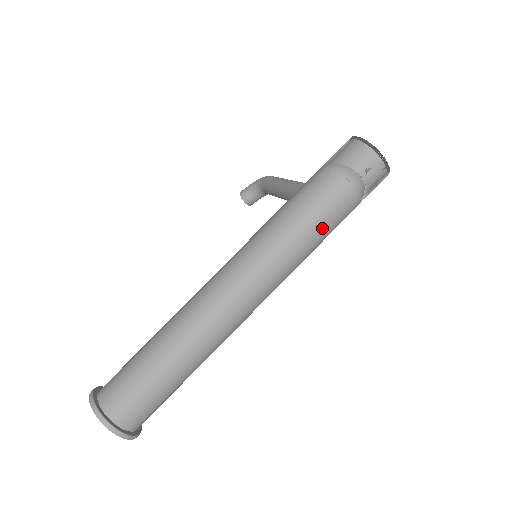
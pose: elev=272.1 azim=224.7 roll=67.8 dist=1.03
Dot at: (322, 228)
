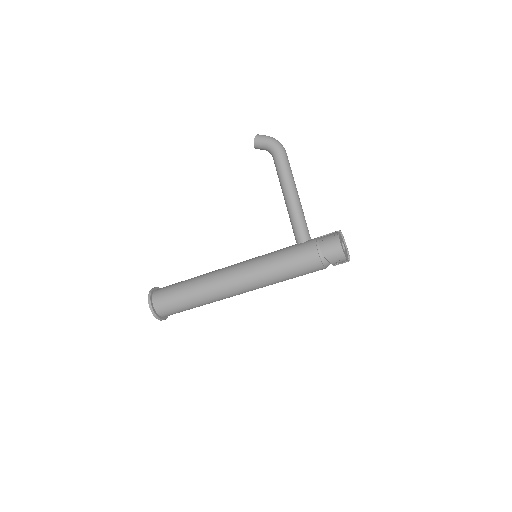
Dot at: occluded
